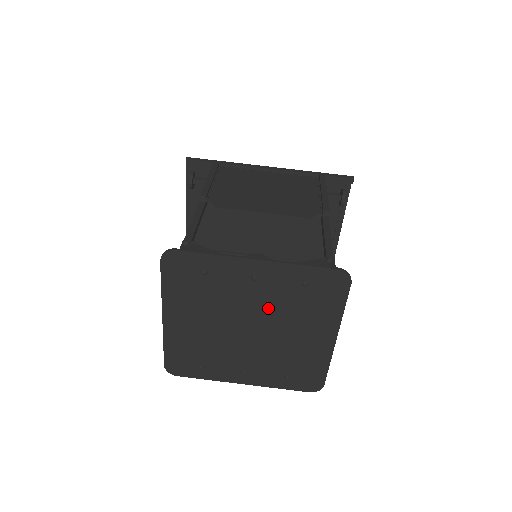
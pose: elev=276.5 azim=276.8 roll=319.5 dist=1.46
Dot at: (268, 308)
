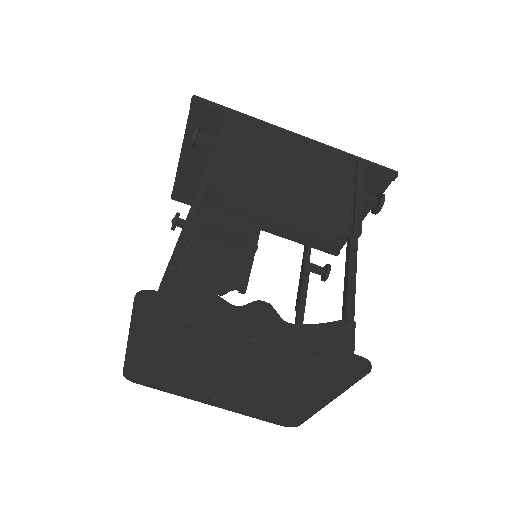
Dot at: (260, 365)
